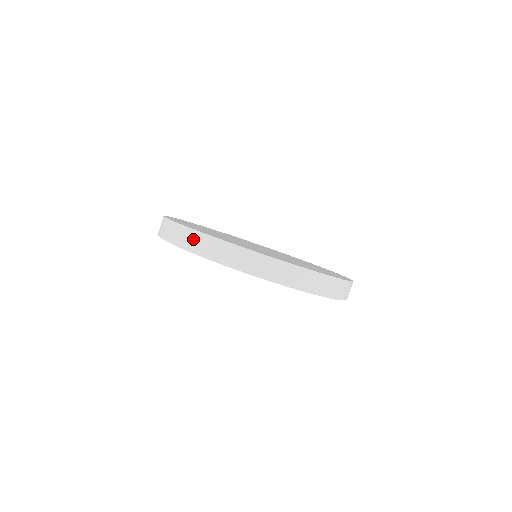
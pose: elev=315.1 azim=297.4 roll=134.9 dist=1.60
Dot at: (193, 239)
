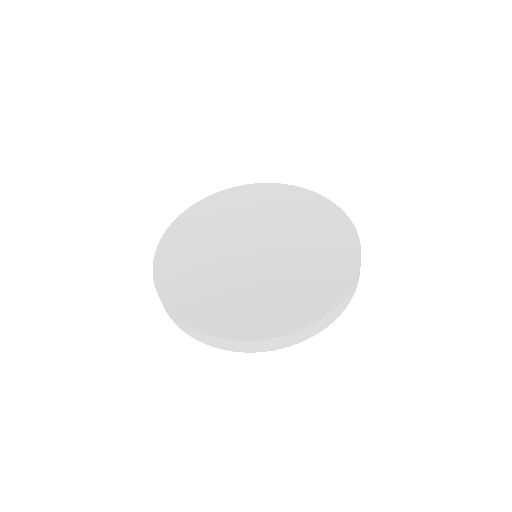
Dot at: (264, 345)
